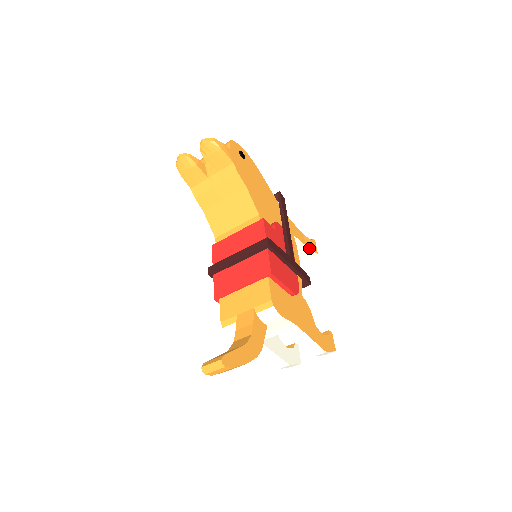
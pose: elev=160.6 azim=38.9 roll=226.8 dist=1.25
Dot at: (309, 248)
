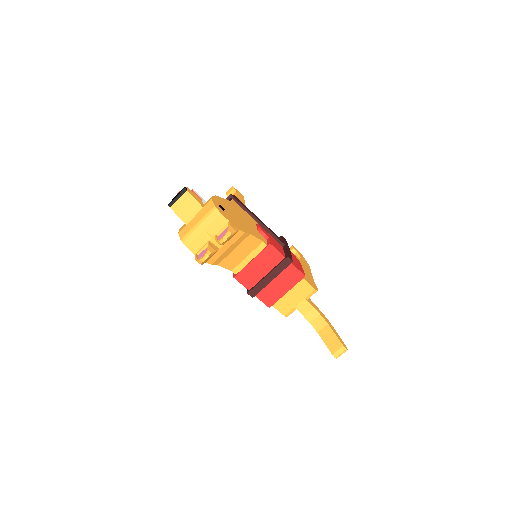
Dot at: (244, 202)
